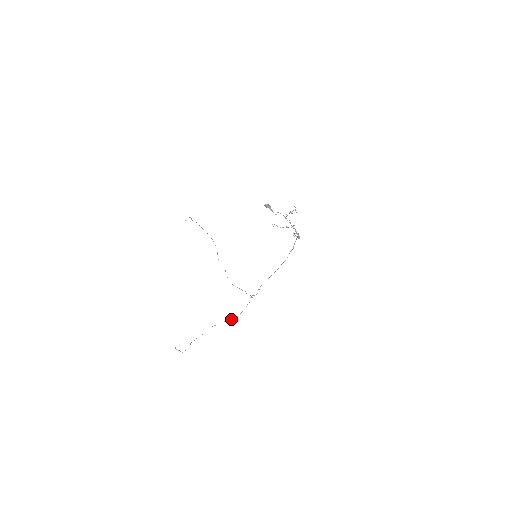
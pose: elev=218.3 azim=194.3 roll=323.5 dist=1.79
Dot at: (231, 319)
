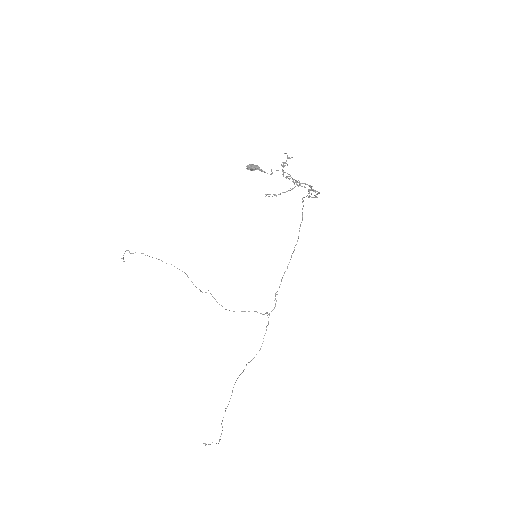
Dot at: occluded
